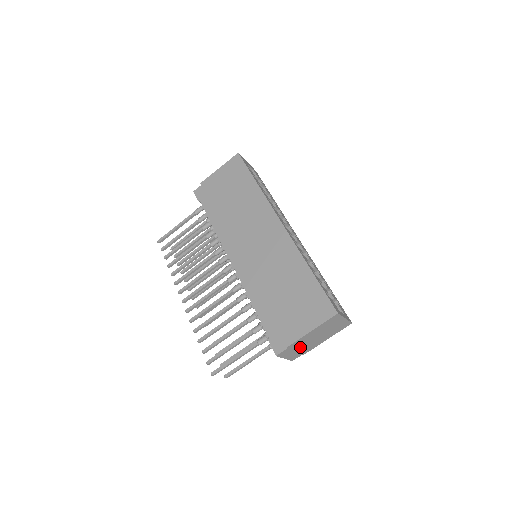
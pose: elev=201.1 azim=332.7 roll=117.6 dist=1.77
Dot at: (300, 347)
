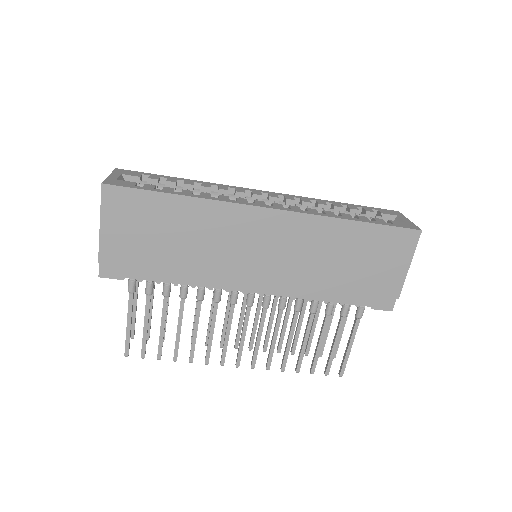
Dot at: occluded
